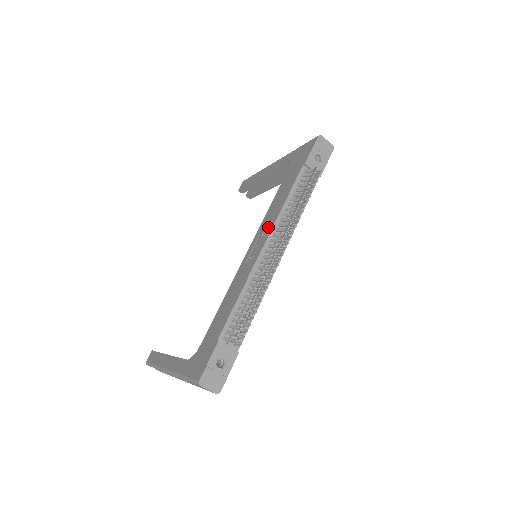
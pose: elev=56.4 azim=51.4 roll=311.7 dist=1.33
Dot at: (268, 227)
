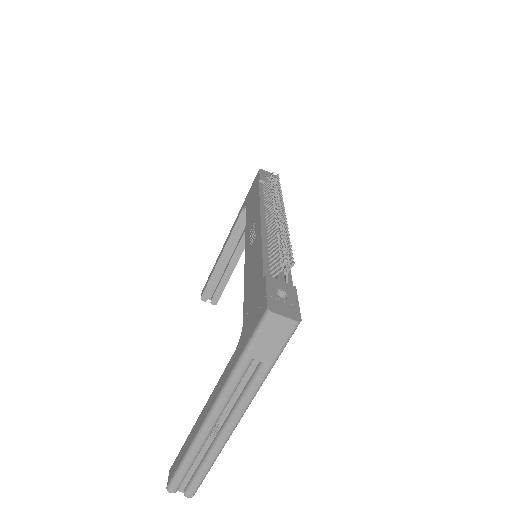
Dot at: (255, 217)
